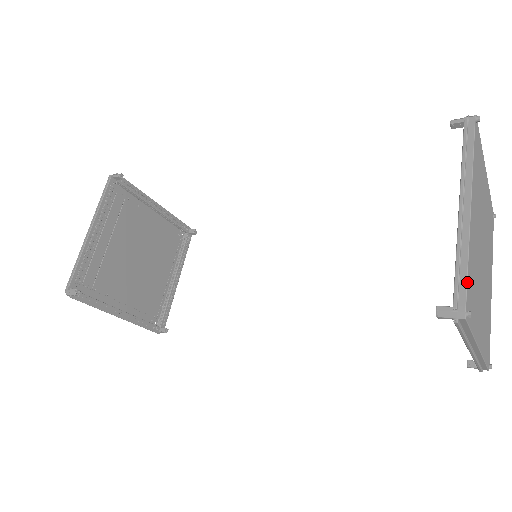
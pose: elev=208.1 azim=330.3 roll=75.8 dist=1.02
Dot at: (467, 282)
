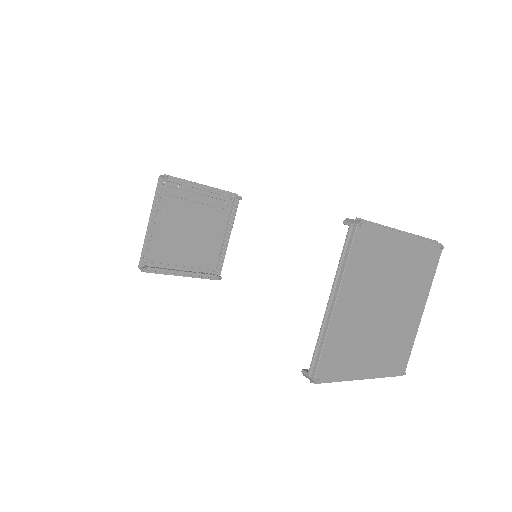
Dot at: (374, 224)
